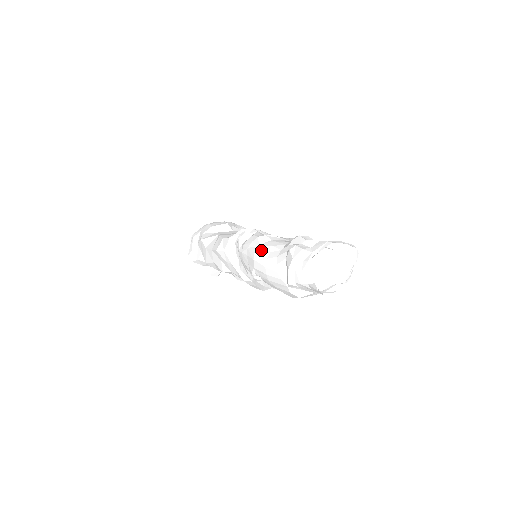
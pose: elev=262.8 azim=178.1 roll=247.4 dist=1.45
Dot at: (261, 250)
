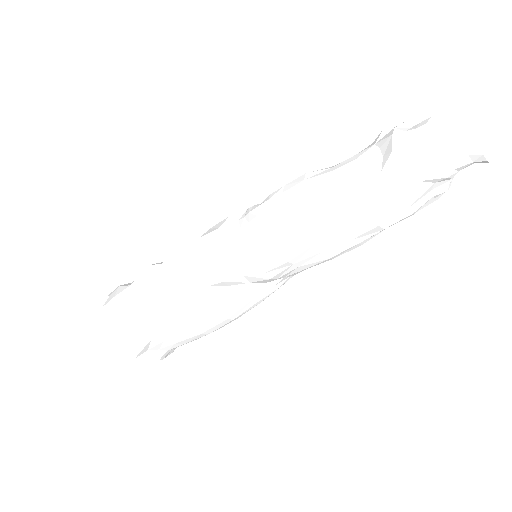
Dot at: occluded
